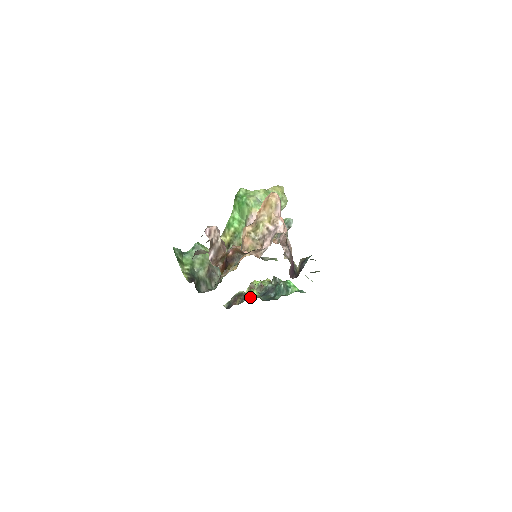
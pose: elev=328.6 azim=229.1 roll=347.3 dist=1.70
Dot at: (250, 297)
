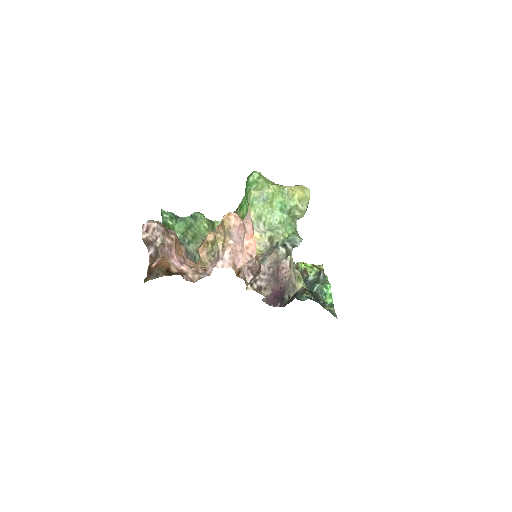
Dot at: occluded
